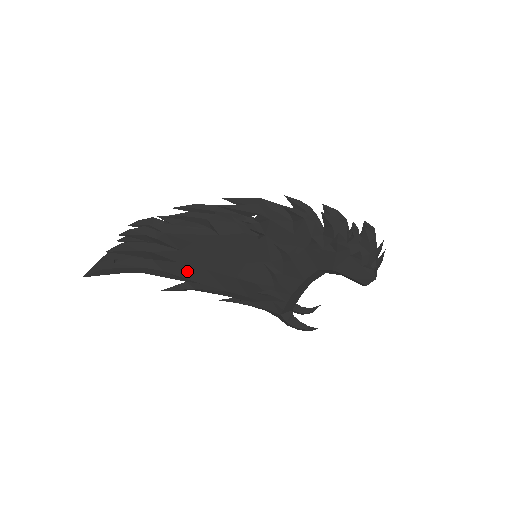
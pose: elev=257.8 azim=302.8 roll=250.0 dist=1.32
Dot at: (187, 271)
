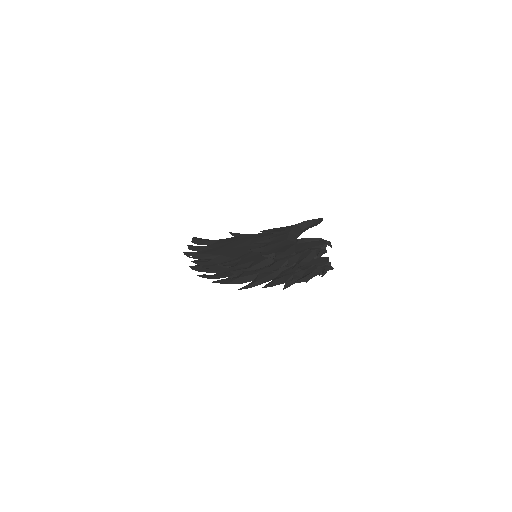
Dot at: occluded
